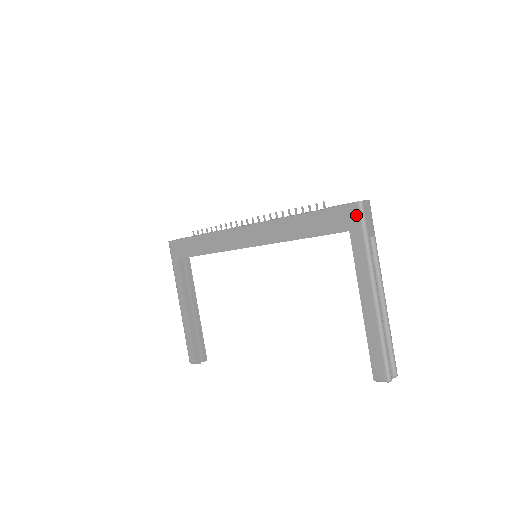
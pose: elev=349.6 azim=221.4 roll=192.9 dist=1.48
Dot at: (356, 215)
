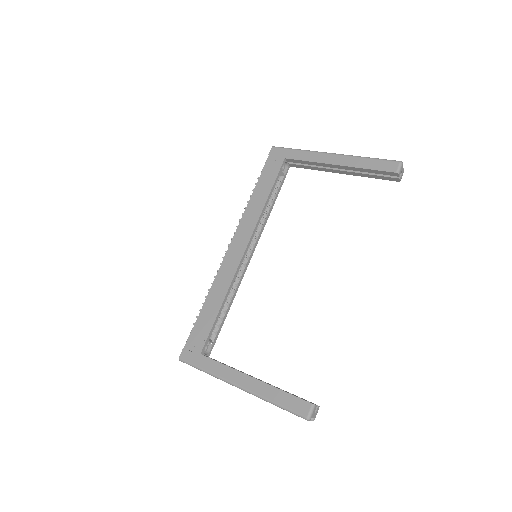
Dot at: (278, 151)
